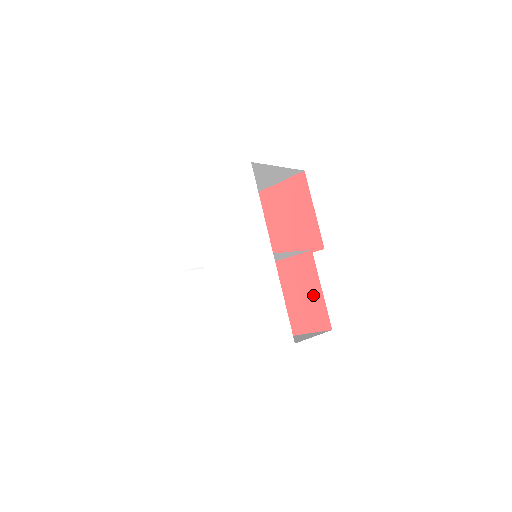
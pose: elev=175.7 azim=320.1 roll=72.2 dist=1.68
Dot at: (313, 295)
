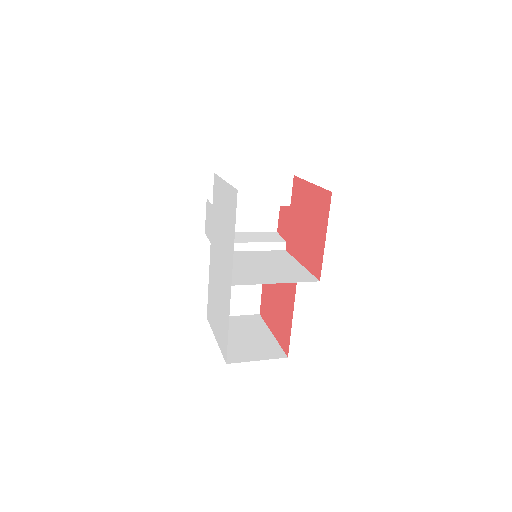
Dot at: (287, 319)
